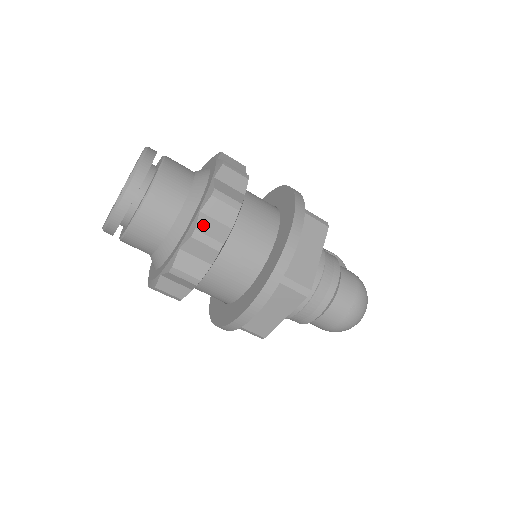
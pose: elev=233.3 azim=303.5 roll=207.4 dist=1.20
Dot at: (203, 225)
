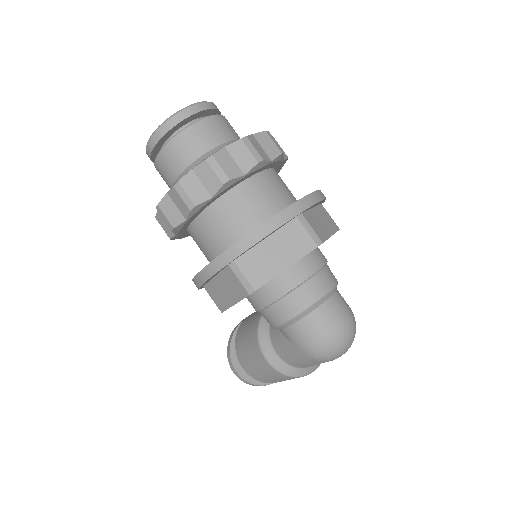
Dot at: (252, 140)
